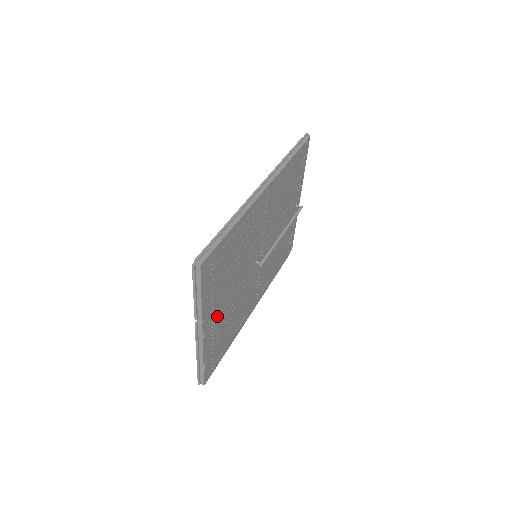
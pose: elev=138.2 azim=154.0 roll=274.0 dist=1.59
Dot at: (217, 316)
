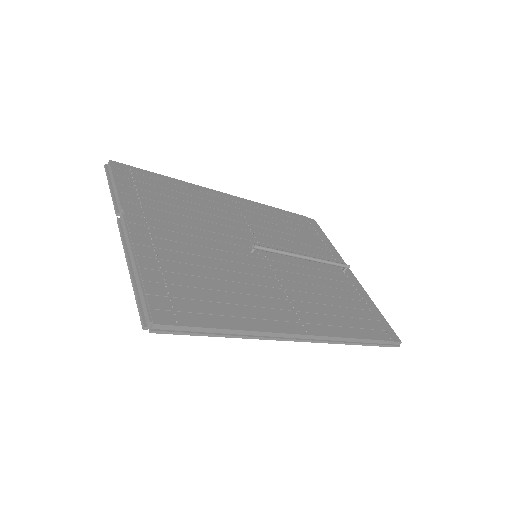
Dot at: (162, 237)
